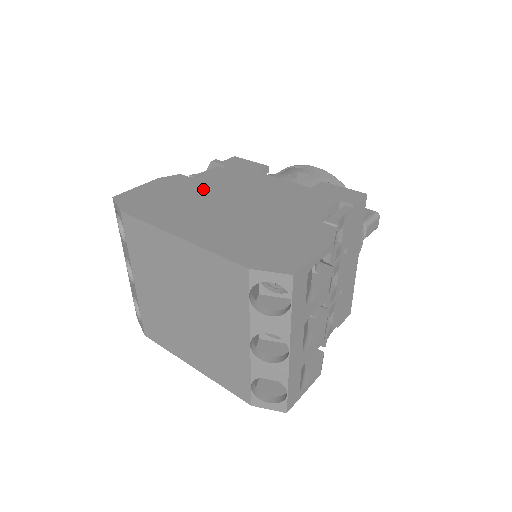
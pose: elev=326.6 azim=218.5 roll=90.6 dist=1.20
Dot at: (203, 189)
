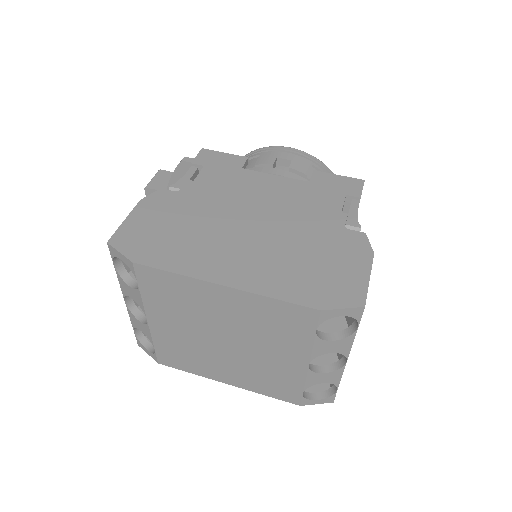
Dot at: (202, 207)
